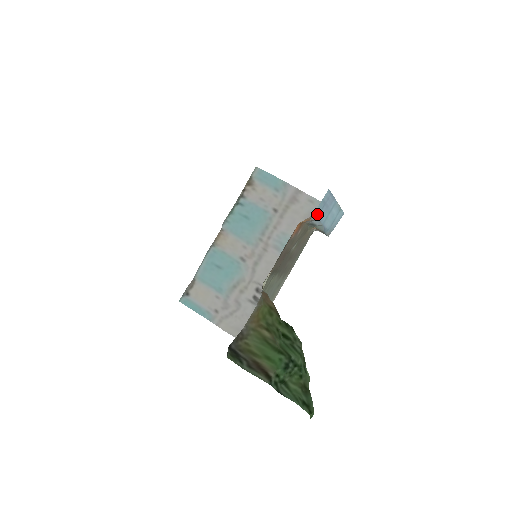
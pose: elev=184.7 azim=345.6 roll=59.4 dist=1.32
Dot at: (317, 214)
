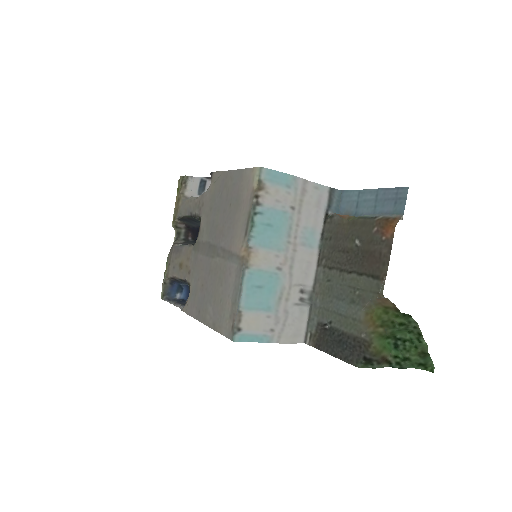
Dot at: (396, 211)
